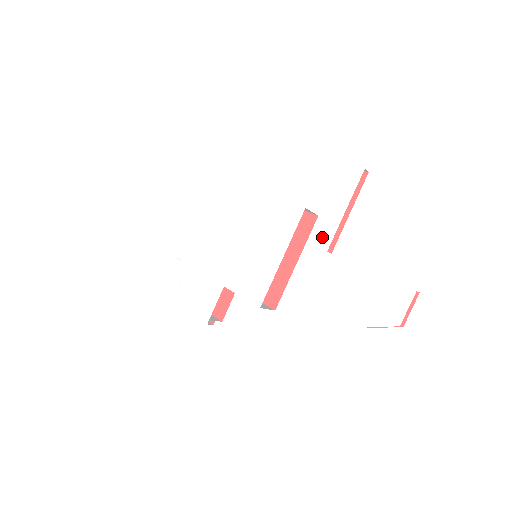
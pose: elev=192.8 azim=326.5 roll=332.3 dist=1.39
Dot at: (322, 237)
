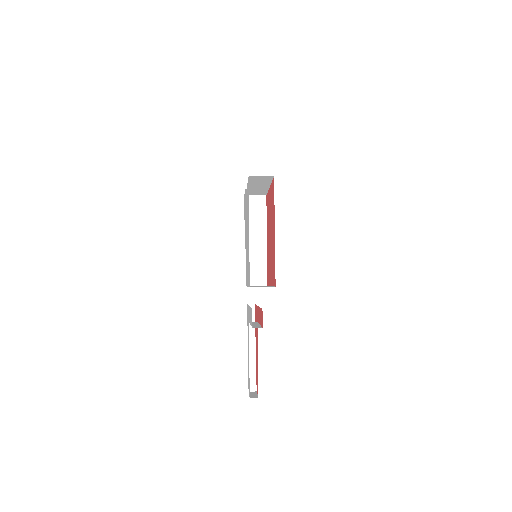
Dot at: (249, 313)
